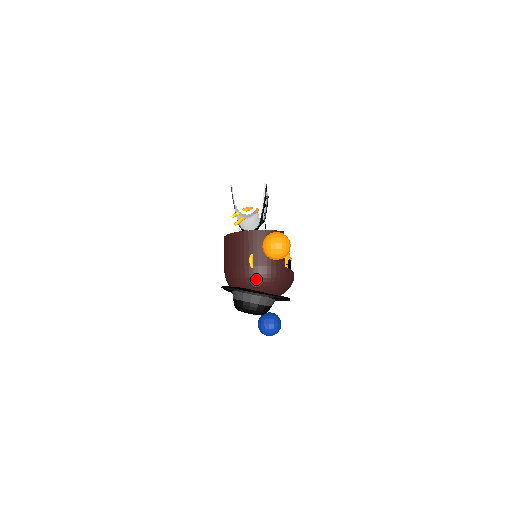
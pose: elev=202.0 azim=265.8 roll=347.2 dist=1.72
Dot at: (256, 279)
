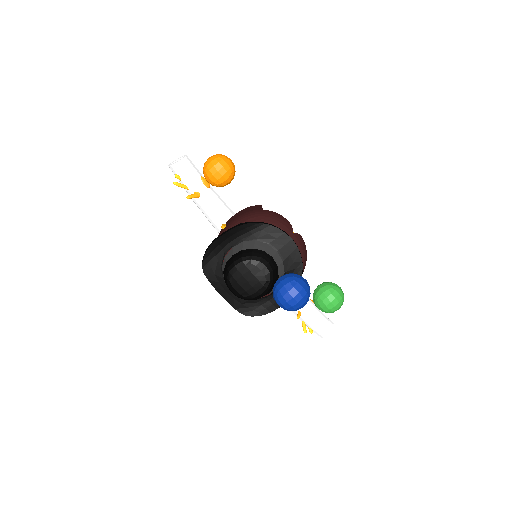
Dot at: occluded
